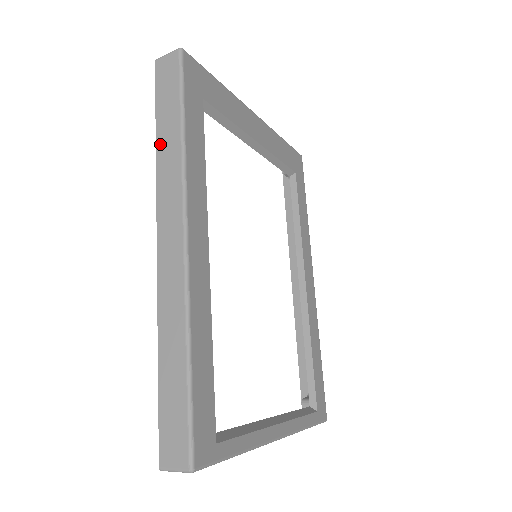
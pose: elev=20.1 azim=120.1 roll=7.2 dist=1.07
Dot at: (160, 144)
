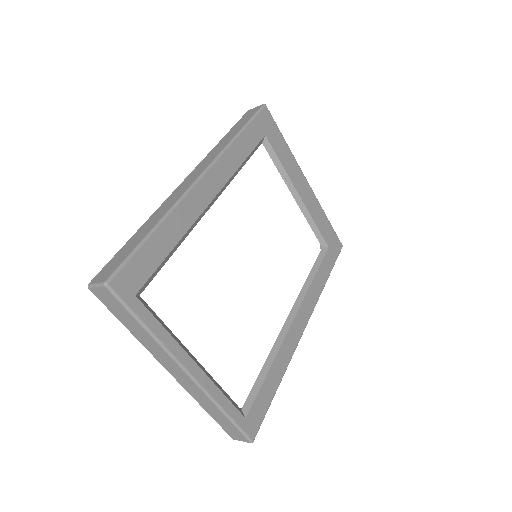
Dot at: (222, 140)
